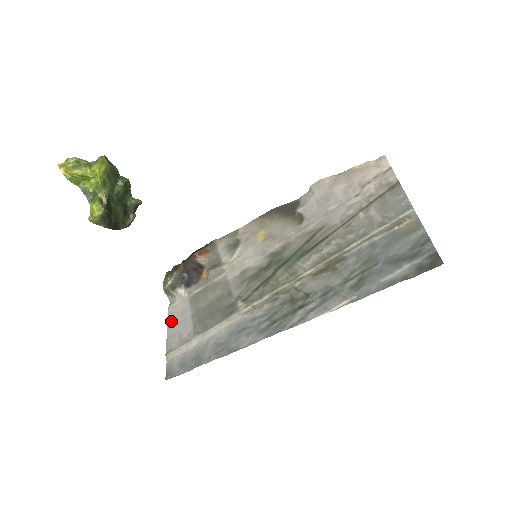
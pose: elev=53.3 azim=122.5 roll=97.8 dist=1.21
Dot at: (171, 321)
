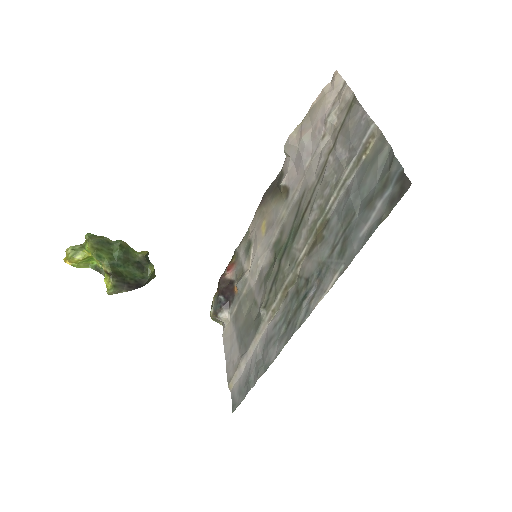
Dot at: (226, 348)
